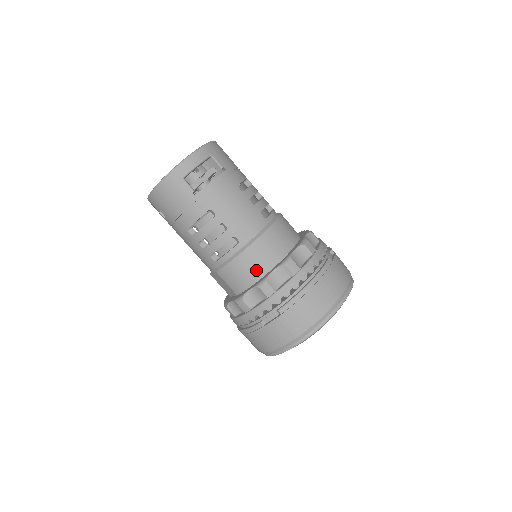
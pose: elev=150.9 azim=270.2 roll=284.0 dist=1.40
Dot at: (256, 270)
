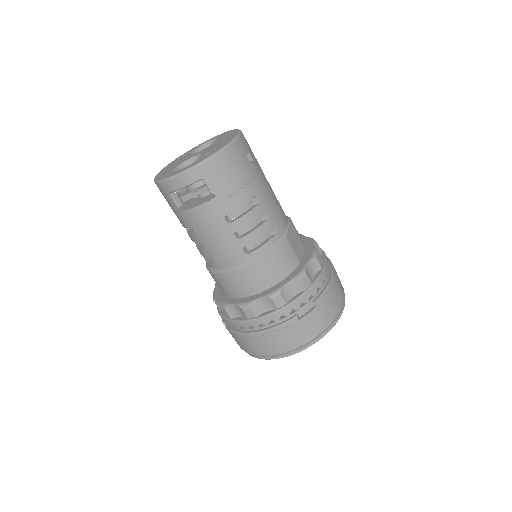
Dot at: (225, 290)
